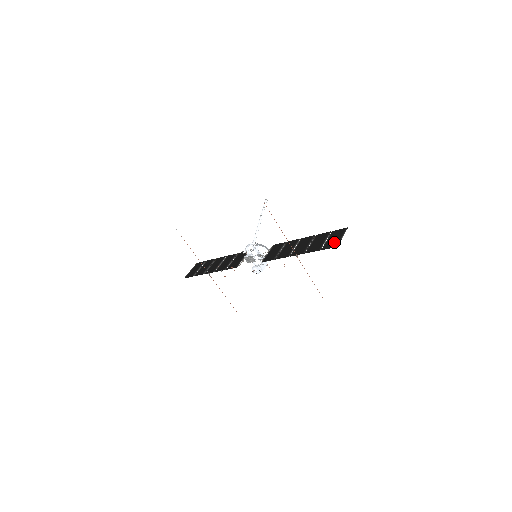
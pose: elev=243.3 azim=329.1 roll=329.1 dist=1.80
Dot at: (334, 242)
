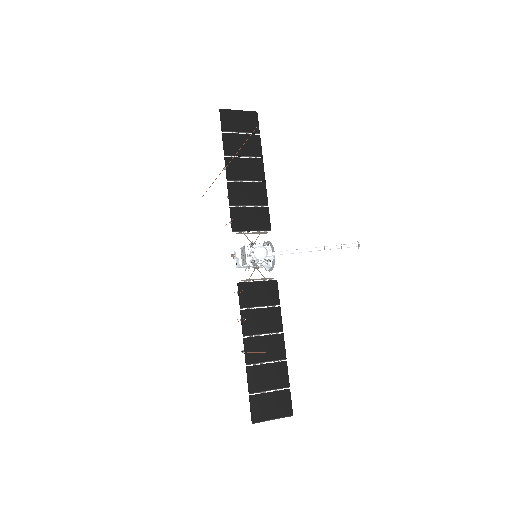
Dot at: (263, 411)
